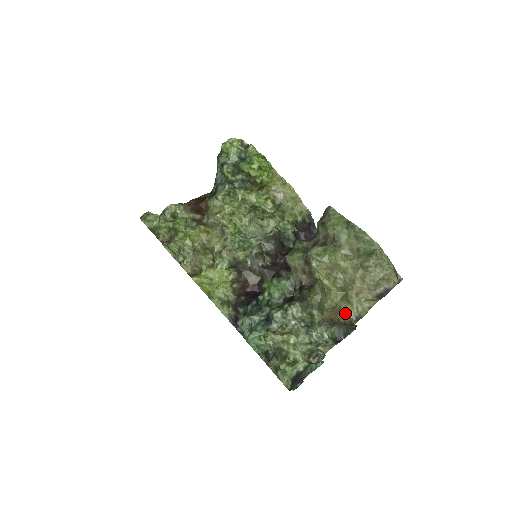
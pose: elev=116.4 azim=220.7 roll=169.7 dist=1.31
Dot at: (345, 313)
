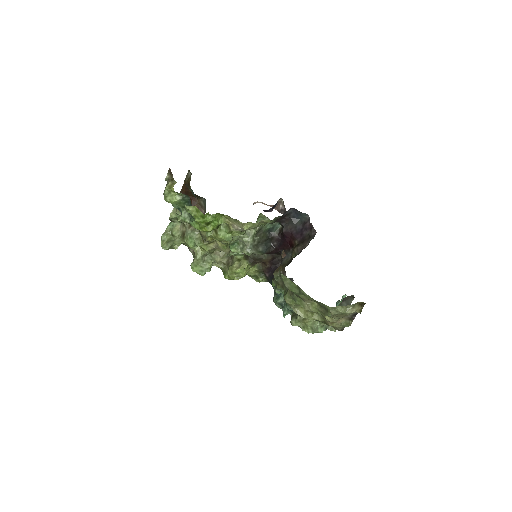
Dot at: occluded
